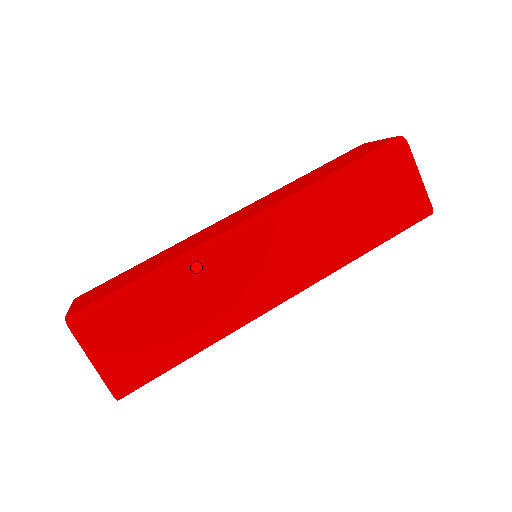
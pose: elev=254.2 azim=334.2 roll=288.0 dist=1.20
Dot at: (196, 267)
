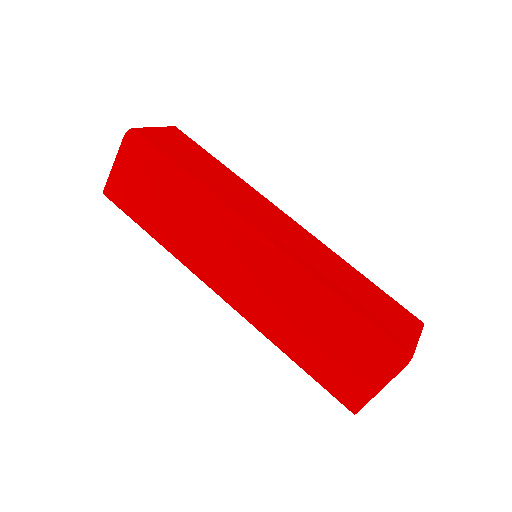
Dot at: (203, 208)
